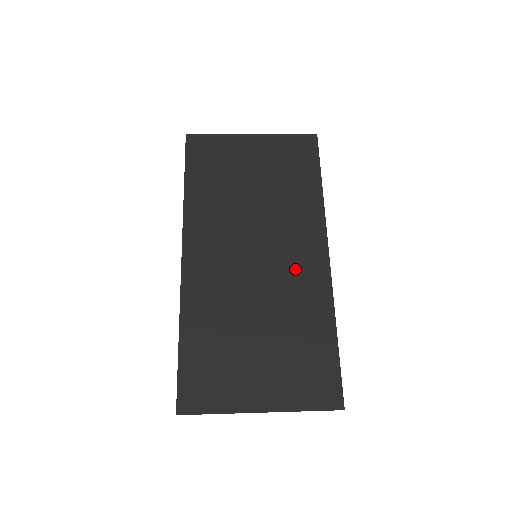
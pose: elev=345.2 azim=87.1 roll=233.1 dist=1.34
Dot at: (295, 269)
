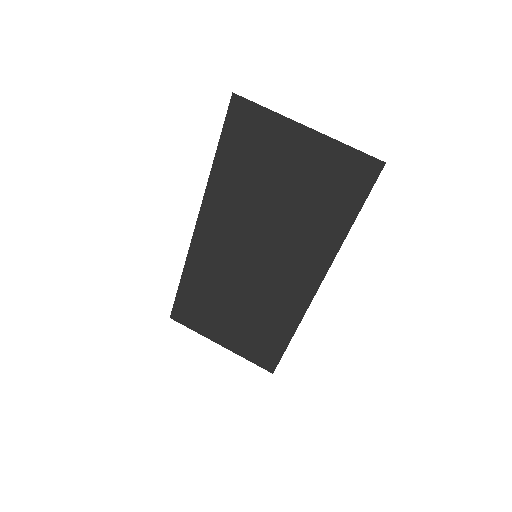
Dot at: (284, 282)
